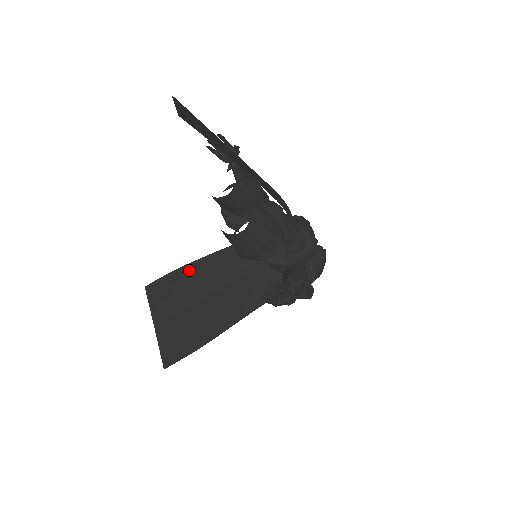
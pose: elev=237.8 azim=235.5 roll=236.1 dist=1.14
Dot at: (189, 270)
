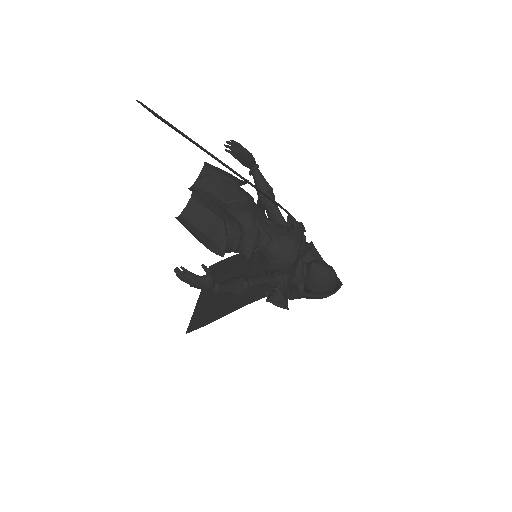
Dot at: (233, 260)
